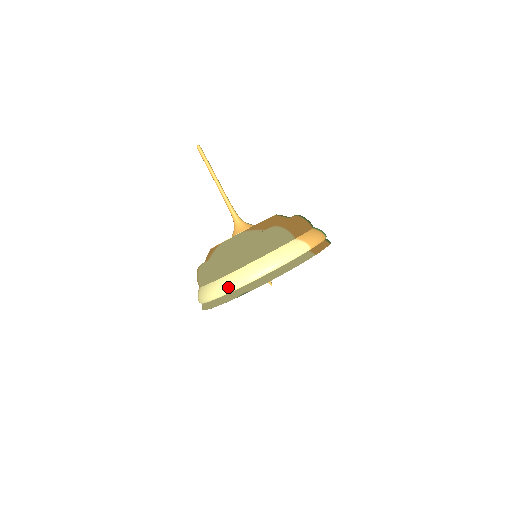
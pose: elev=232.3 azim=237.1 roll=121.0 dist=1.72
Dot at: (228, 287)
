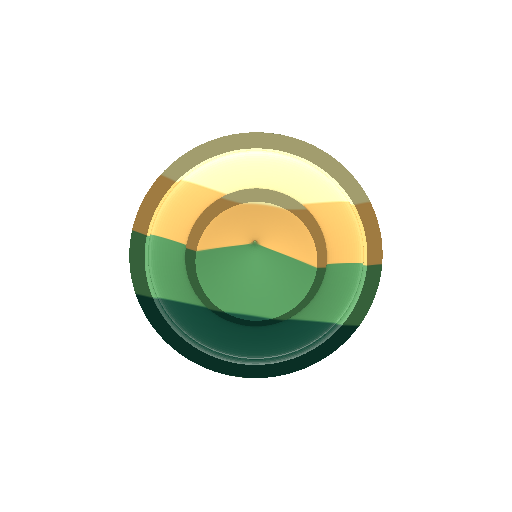
Dot at: occluded
